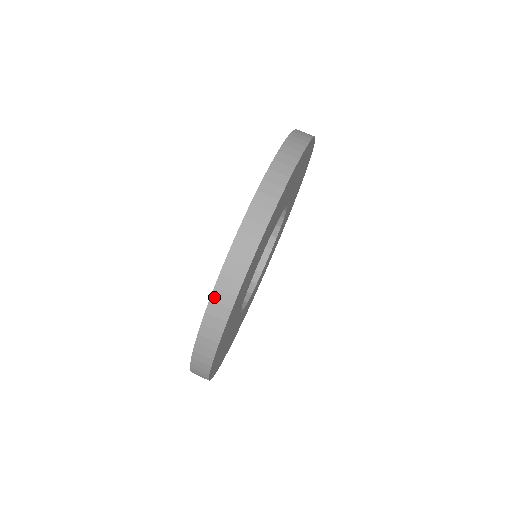
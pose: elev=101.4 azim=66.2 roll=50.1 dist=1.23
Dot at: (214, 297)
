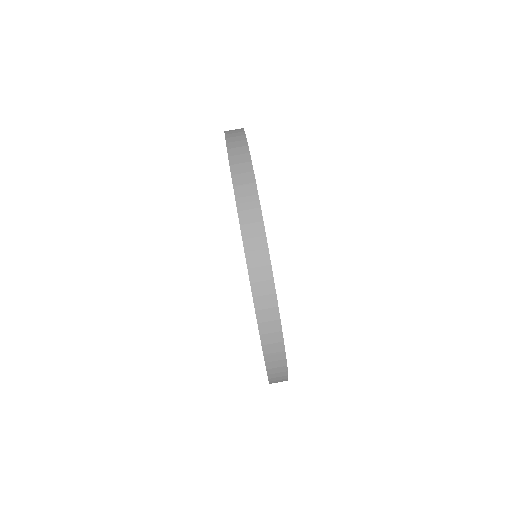
Dot at: (250, 264)
